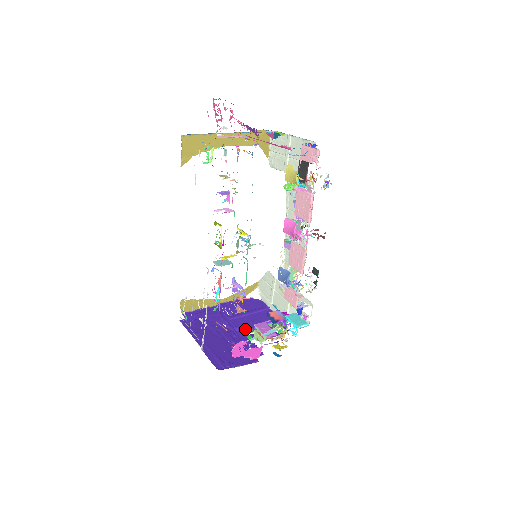
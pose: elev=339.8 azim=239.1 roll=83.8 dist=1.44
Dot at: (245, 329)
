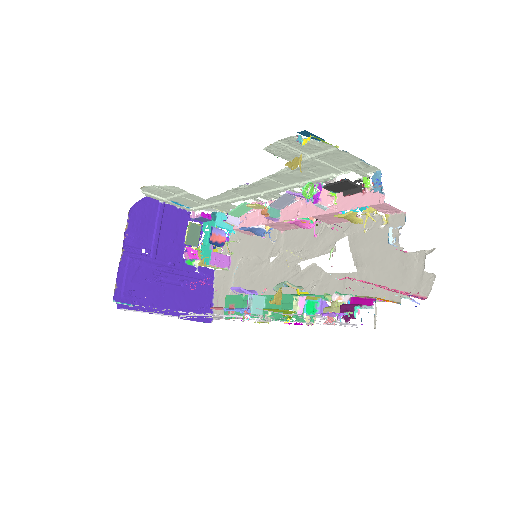
Dot at: (177, 257)
